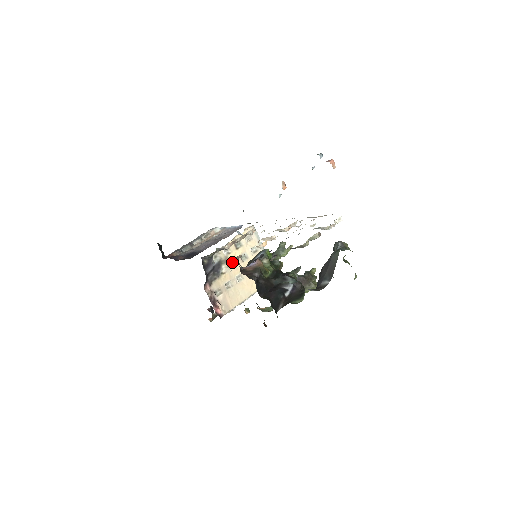
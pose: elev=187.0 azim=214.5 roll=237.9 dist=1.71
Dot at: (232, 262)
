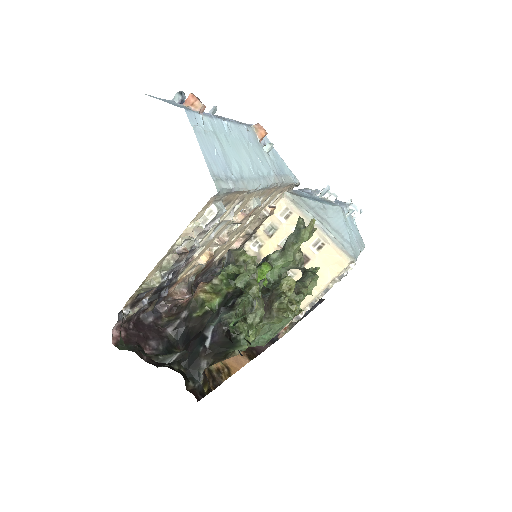
Dot at: occluded
